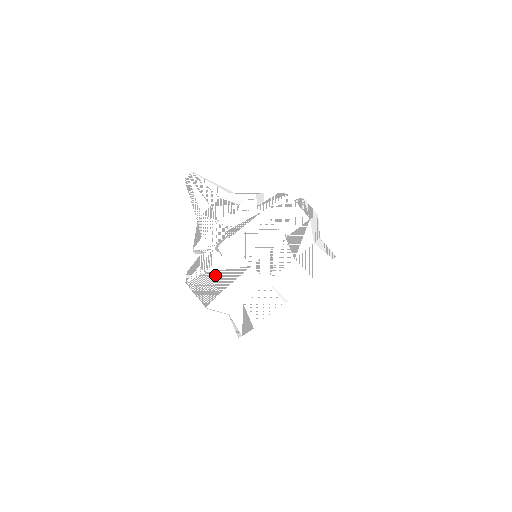
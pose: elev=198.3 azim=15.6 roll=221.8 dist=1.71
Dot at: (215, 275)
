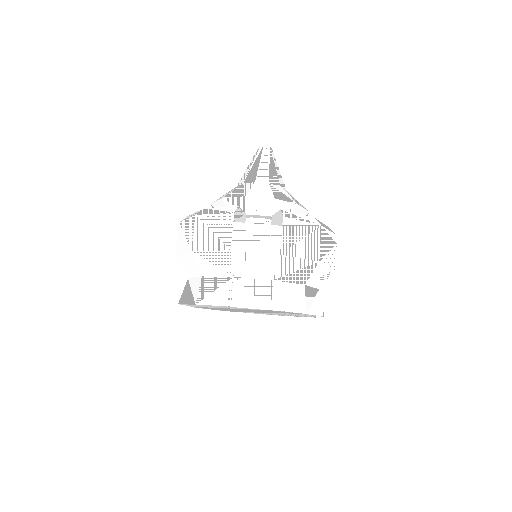
Dot at: (240, 232)
